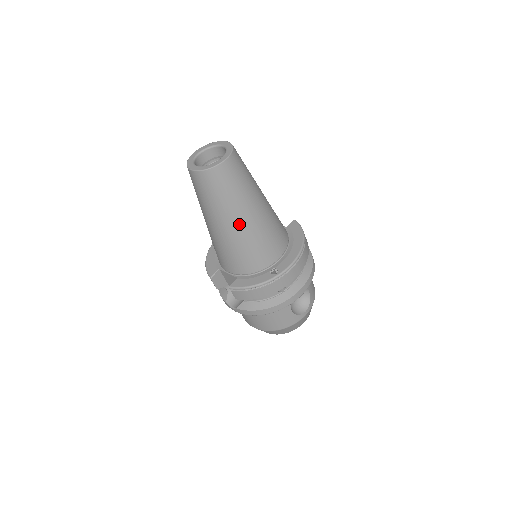
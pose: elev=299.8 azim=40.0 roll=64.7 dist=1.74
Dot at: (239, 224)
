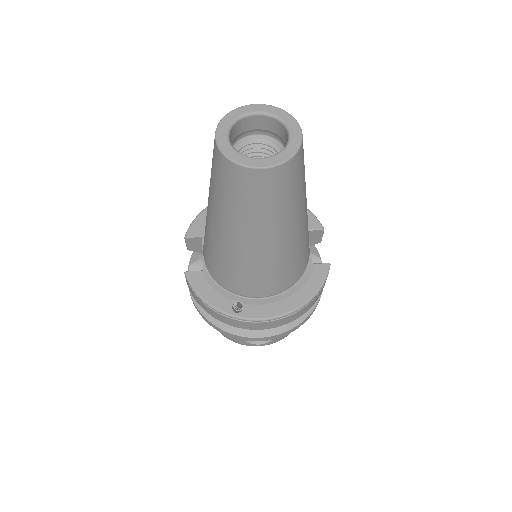
Dot at: (231, 239)
